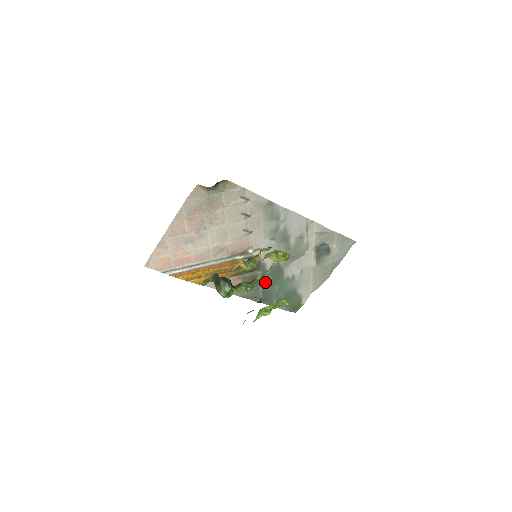
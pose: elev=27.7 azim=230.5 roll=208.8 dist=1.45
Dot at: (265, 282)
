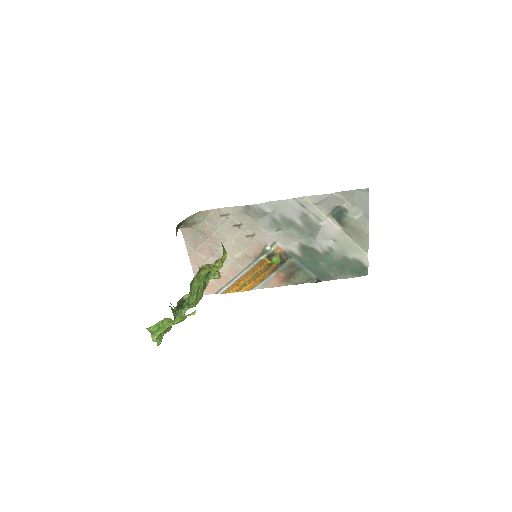
Dot at: (307, 264)
